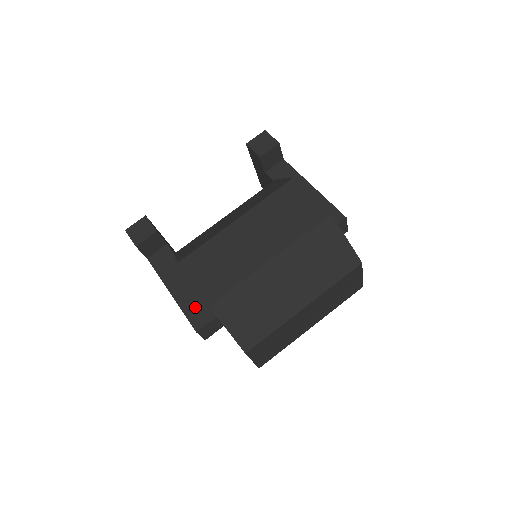
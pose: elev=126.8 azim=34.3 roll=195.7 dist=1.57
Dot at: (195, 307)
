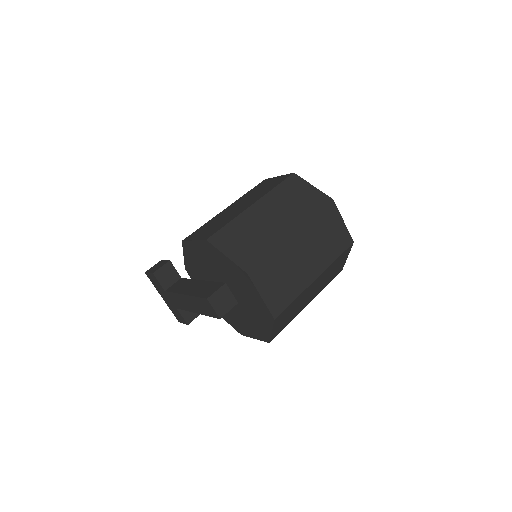
Dot at: (205, 289)
